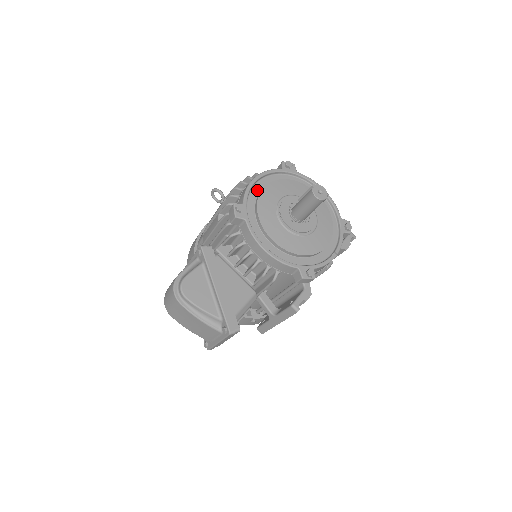
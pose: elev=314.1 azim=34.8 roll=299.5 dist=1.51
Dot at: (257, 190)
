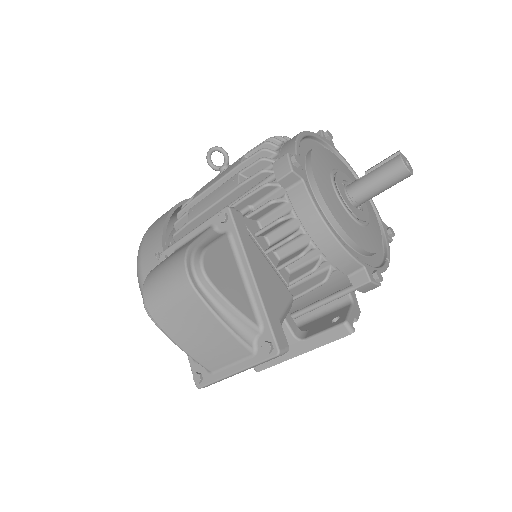
Dot at: (303, 150)
